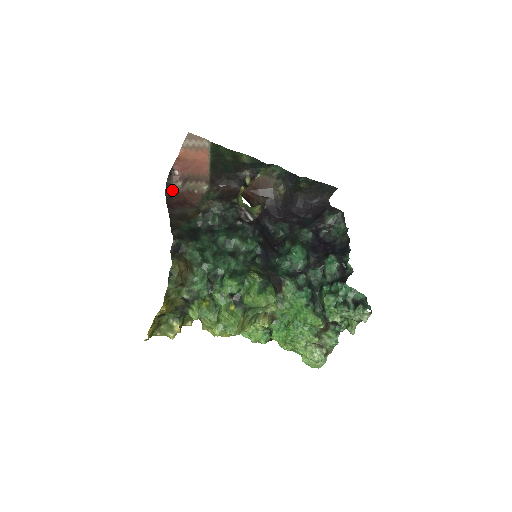
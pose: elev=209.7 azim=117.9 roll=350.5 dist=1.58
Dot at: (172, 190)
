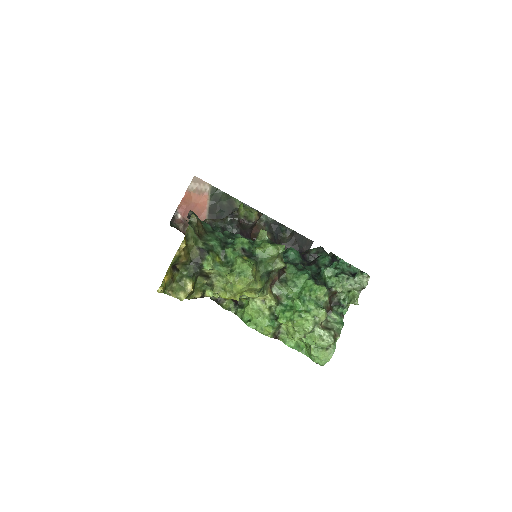
Dot at: (175, 227)
